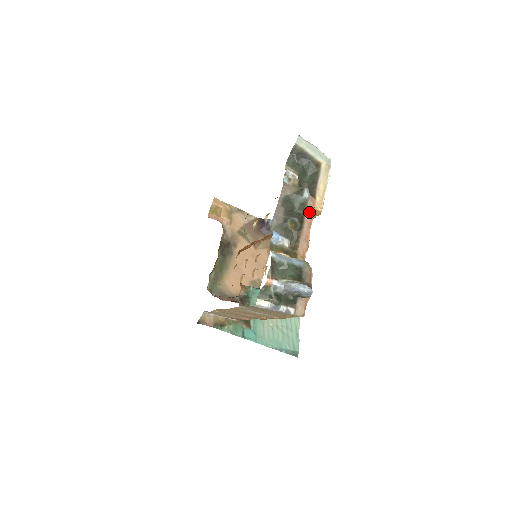
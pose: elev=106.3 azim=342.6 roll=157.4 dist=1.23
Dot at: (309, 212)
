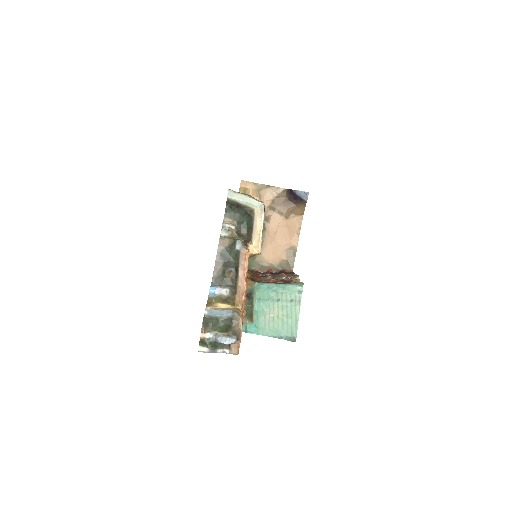
Dot at: (242, 262)
